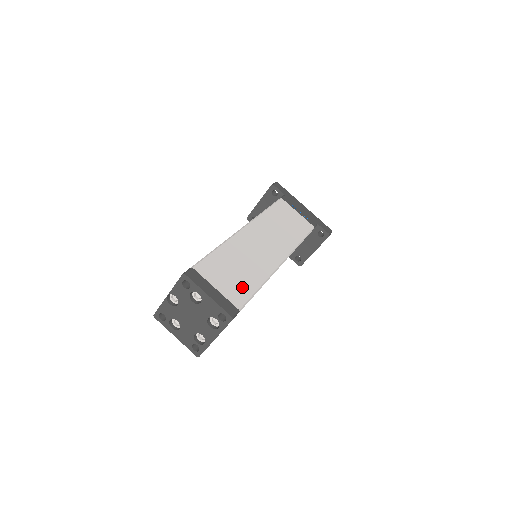
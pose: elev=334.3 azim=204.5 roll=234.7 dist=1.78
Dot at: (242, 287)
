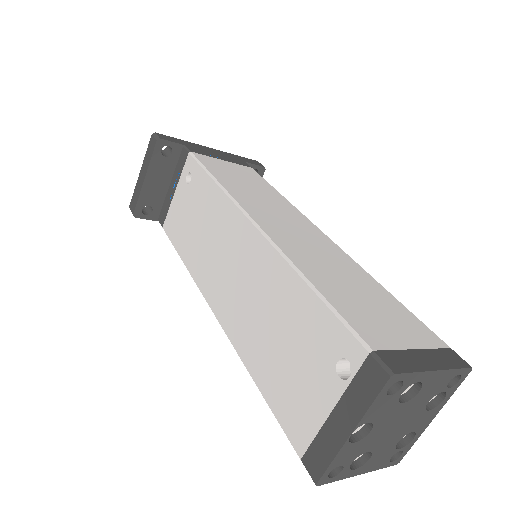
Dot at: (397, 312)
